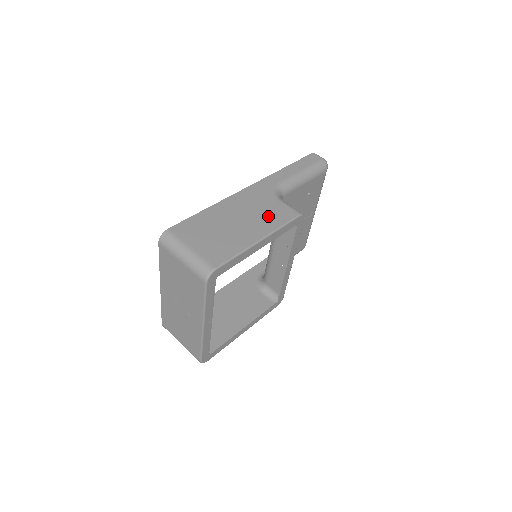
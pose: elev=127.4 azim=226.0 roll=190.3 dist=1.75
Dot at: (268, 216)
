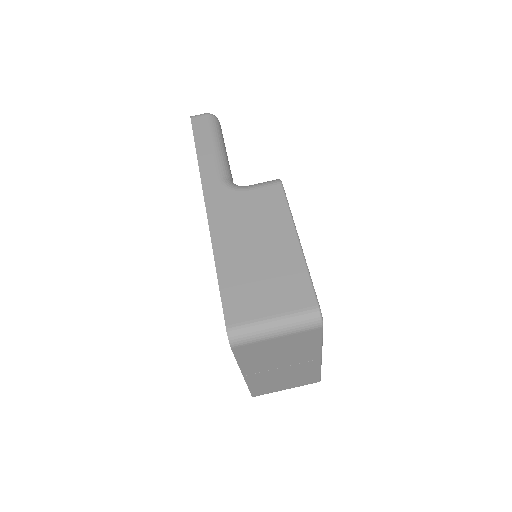
Dot at: (266, 213)
